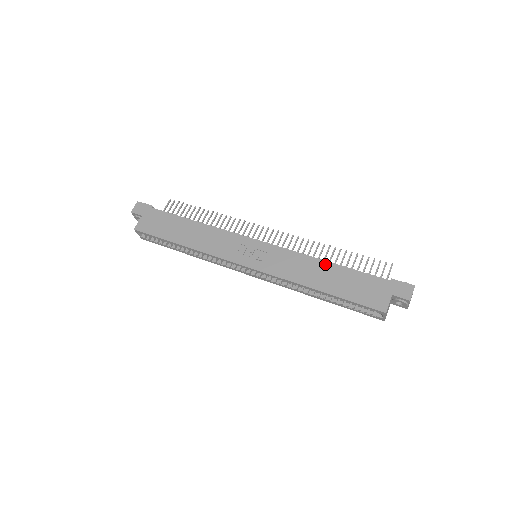
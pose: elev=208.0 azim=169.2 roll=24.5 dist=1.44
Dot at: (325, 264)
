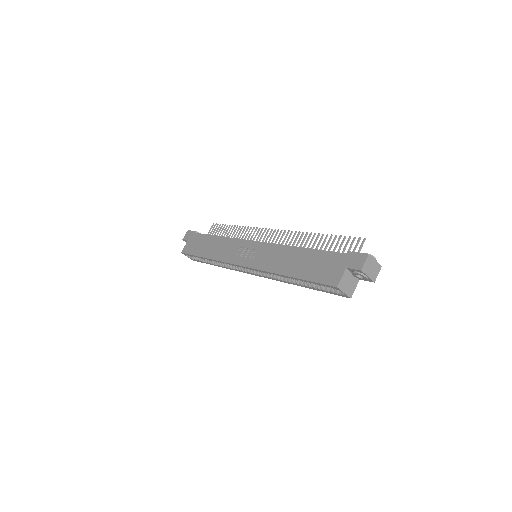
Dot at: (297, 250)
